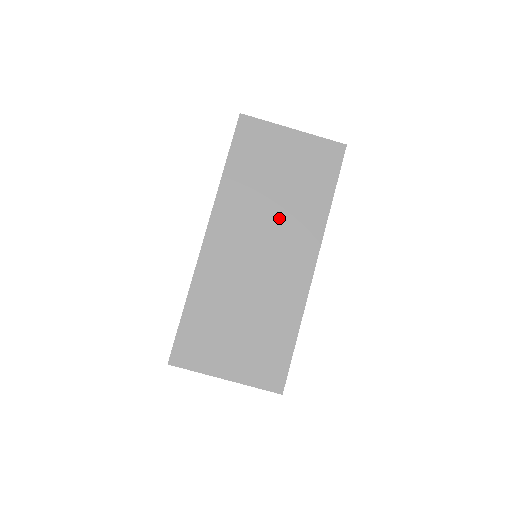
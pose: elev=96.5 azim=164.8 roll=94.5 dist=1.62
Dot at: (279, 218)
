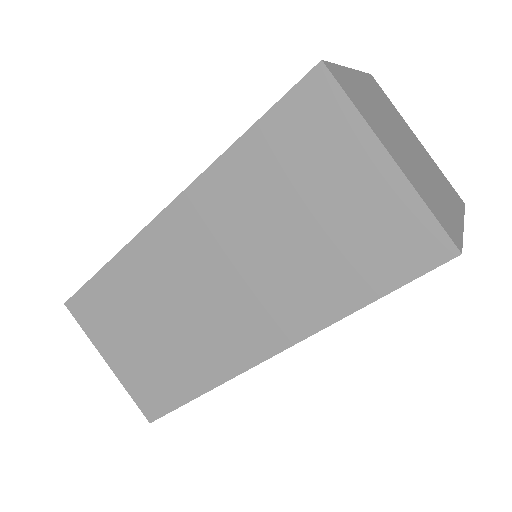
Dot at: (265, 268)
